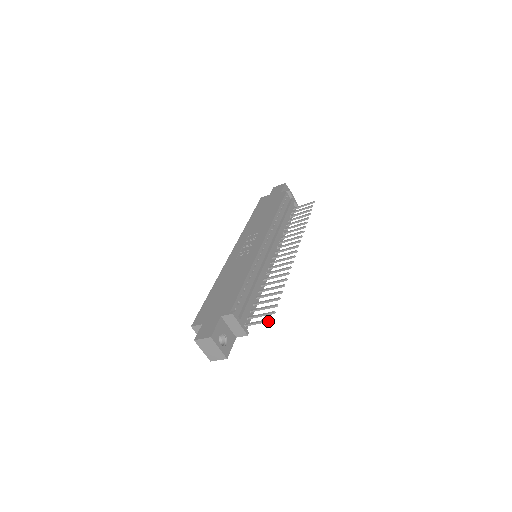
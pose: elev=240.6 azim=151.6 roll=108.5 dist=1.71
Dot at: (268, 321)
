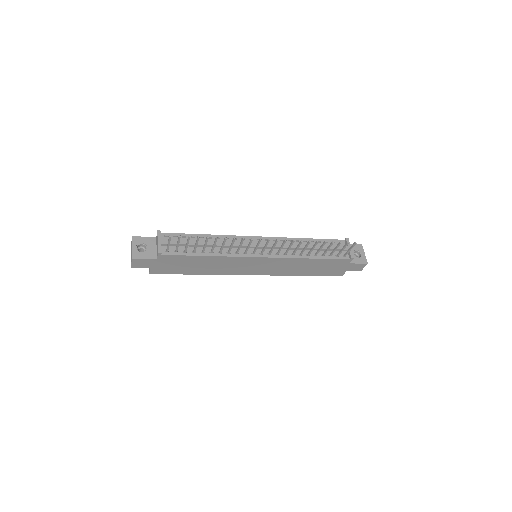
Dot at: (169, 238)
